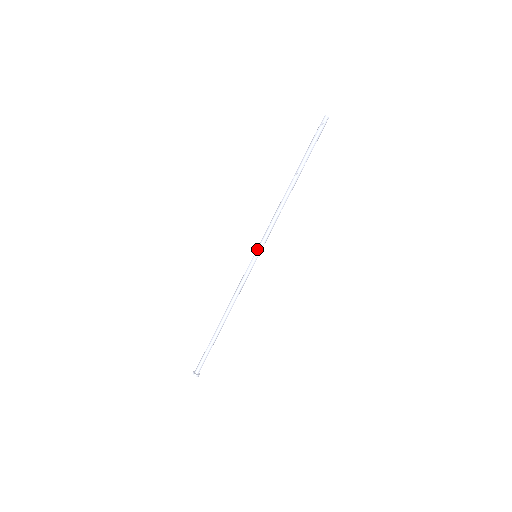
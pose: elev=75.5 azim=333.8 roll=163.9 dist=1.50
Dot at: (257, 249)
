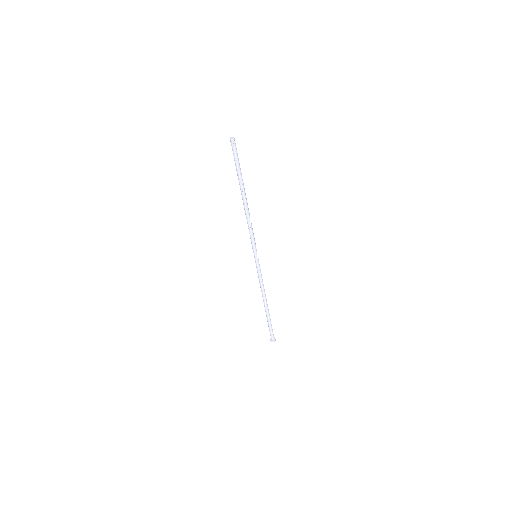
Dot at: (254, 252)
